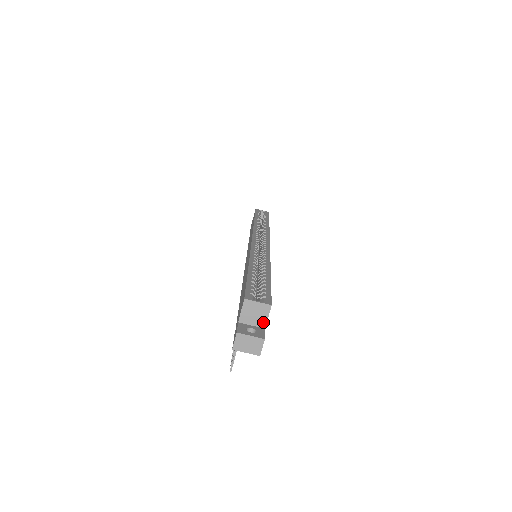
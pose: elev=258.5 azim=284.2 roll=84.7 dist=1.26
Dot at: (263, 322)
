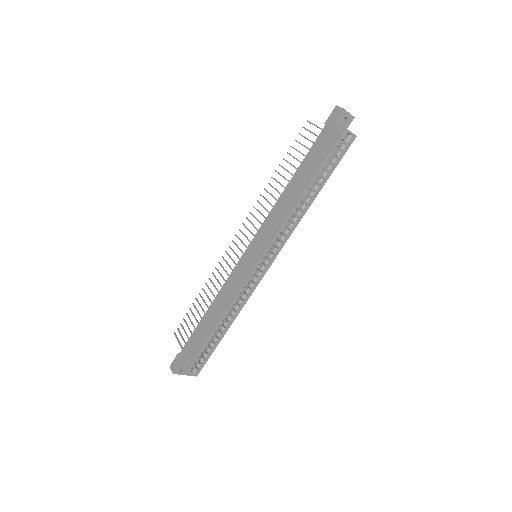
Dot at: occluded
